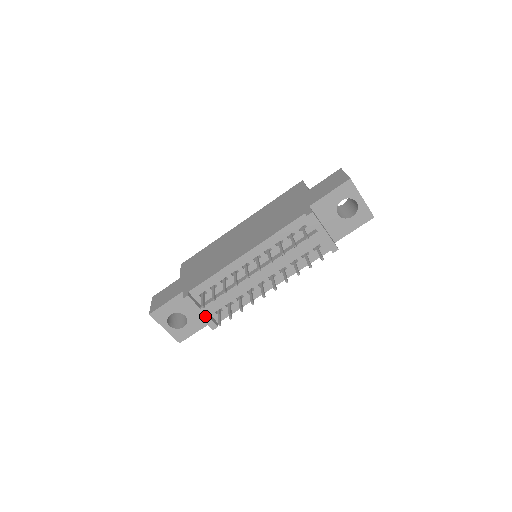
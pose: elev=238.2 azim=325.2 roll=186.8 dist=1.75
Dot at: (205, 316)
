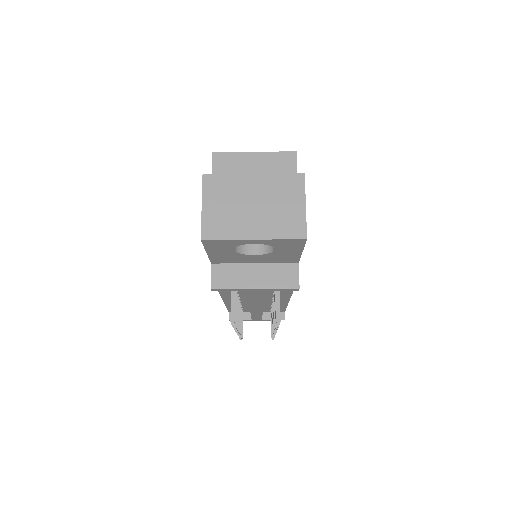
Dot at: (263, 320)
